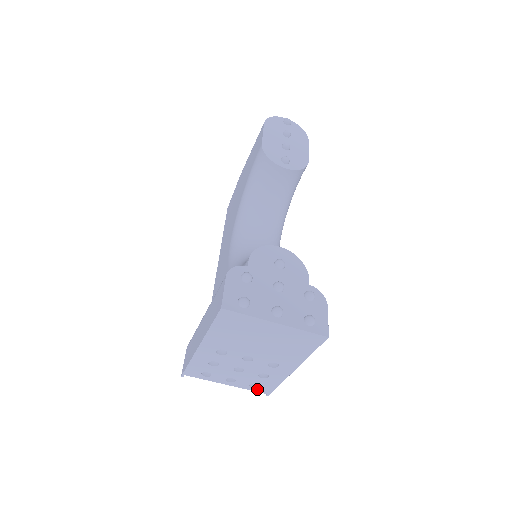
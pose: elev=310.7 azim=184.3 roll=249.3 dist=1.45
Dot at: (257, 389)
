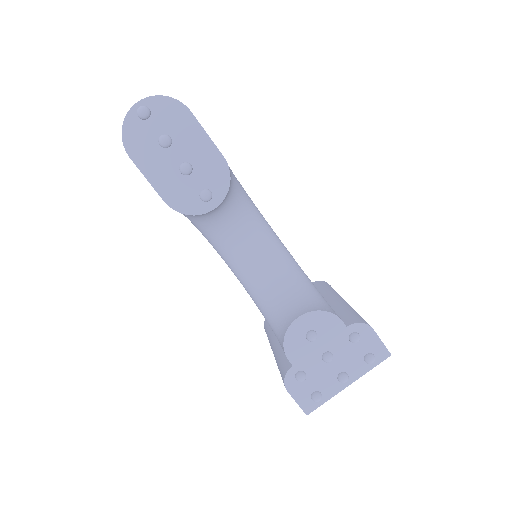
Dot at: occluded
